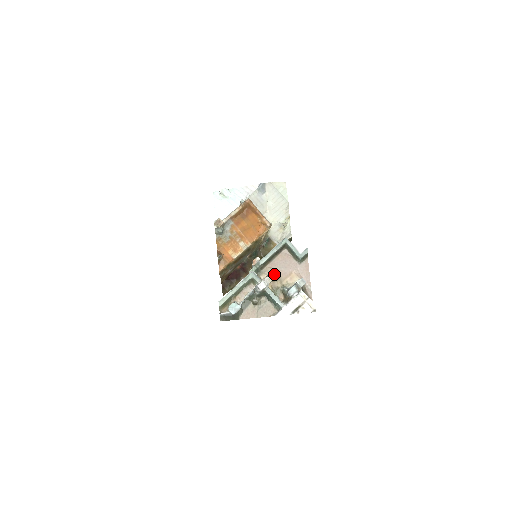
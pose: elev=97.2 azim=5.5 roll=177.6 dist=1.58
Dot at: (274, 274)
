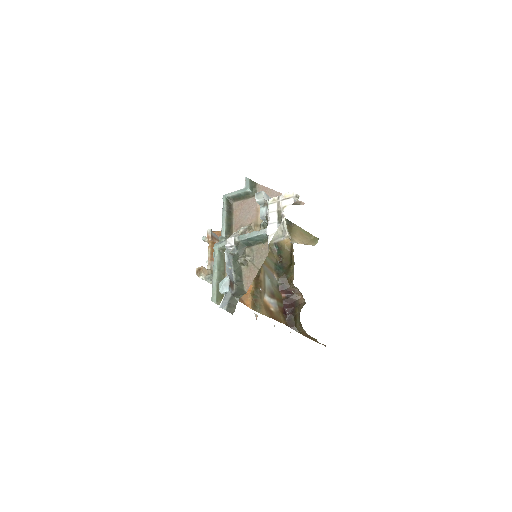
Dot at: (243, 228)
